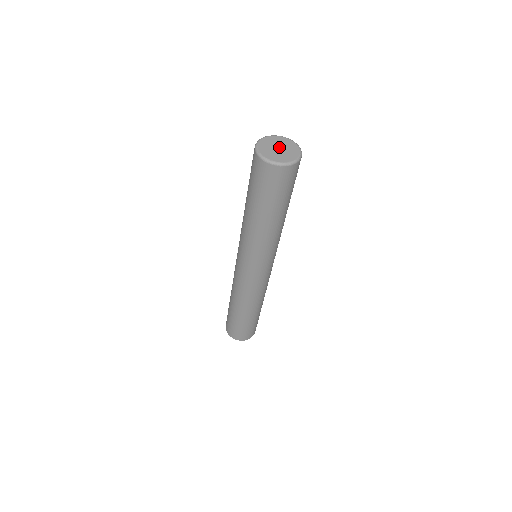
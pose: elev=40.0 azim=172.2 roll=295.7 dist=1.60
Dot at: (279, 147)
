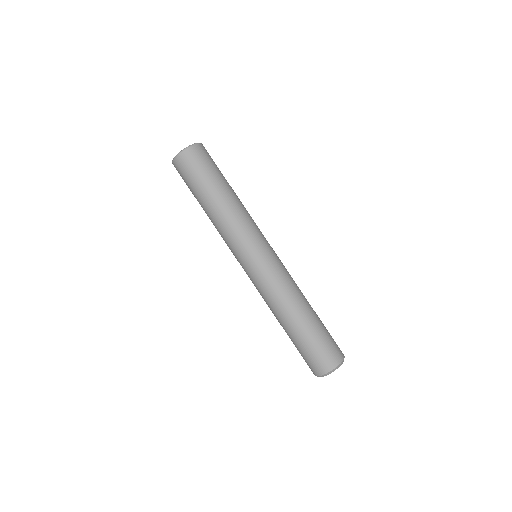
Dot at: occluded
